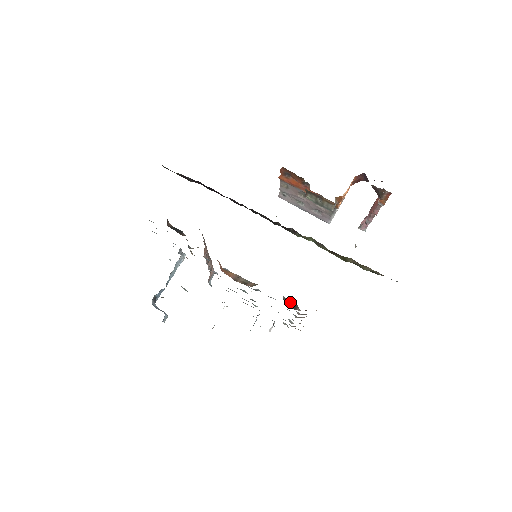
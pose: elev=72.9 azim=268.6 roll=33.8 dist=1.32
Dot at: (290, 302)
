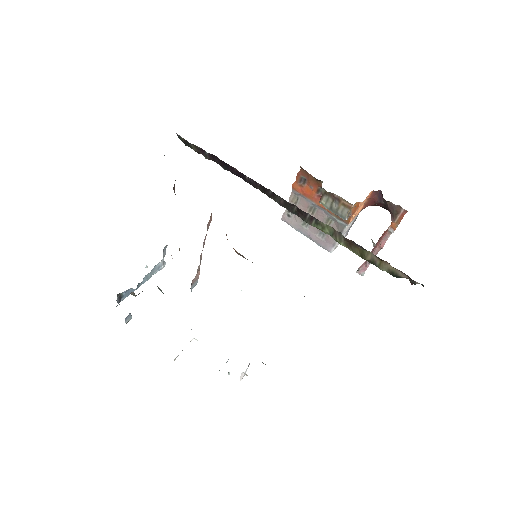
Dot at: occluded
